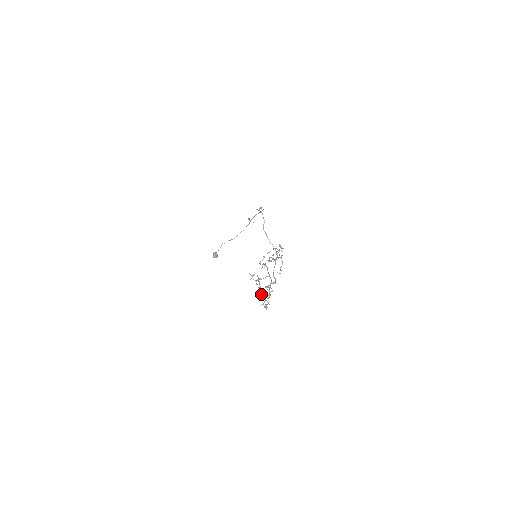
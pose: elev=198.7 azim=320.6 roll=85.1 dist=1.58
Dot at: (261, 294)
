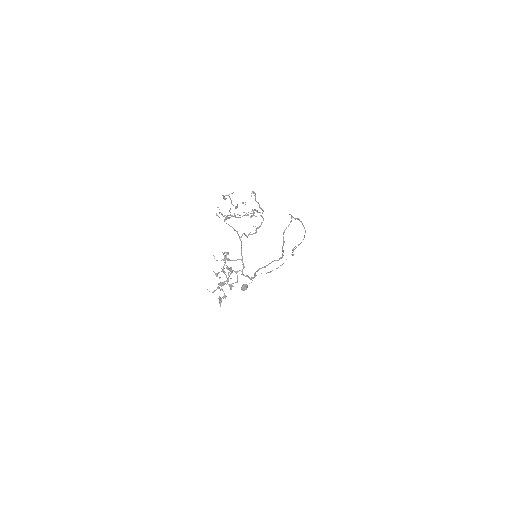
Dot at: occluded
